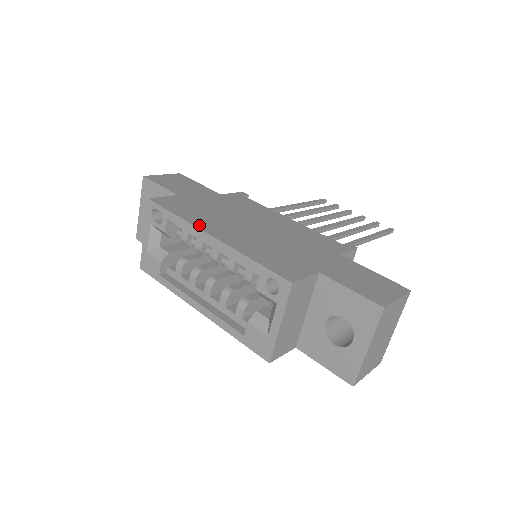
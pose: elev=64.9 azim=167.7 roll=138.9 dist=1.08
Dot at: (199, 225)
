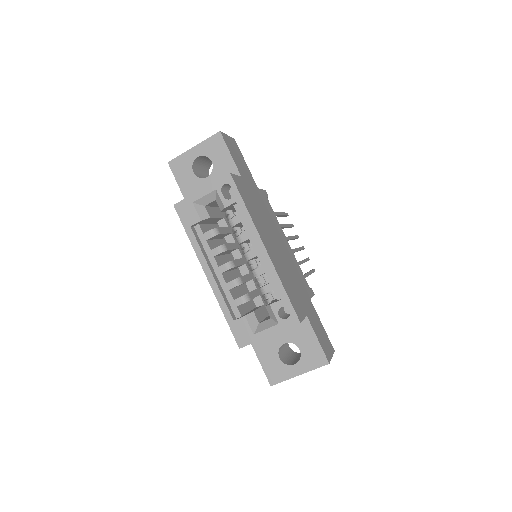
Dot at: (258, 229)
